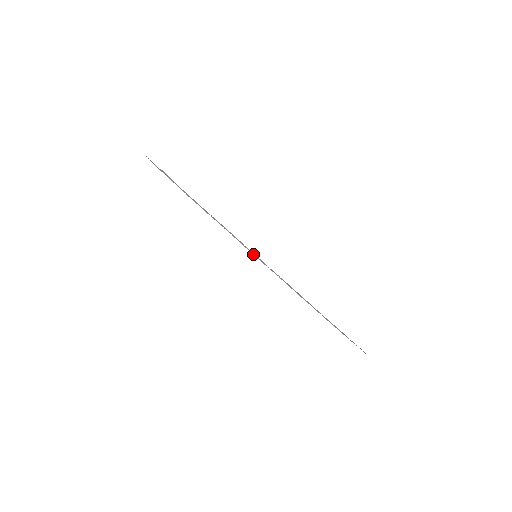
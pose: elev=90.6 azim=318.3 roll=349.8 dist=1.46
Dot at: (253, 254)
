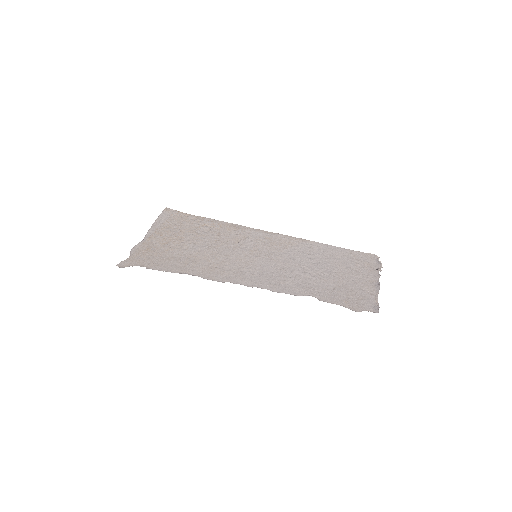
Dot at: (264, 240)
